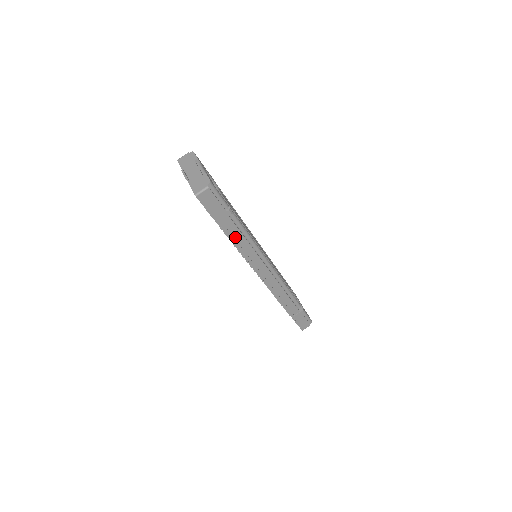
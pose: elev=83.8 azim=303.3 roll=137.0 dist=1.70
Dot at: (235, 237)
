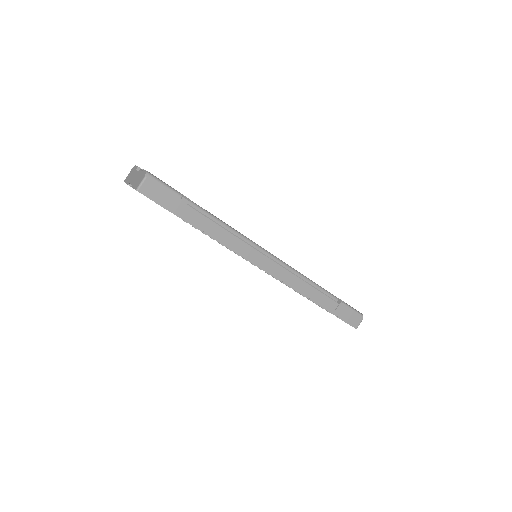
Dot at: (208, 228)
